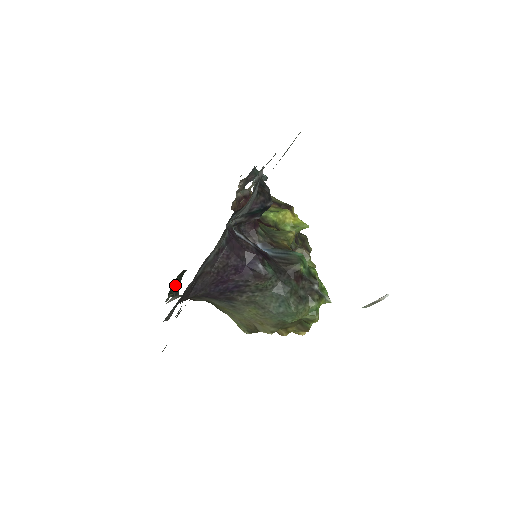
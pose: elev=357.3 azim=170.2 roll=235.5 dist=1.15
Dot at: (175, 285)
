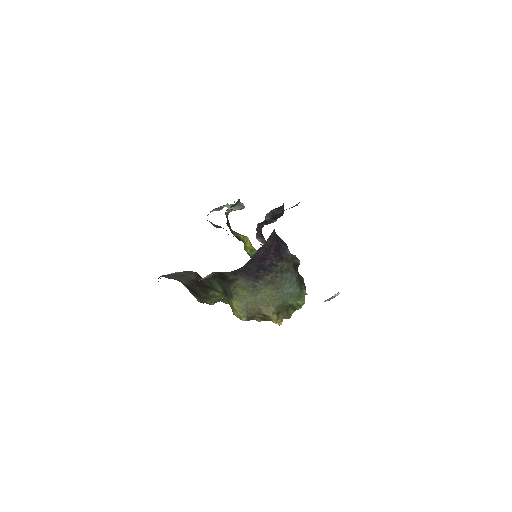
Dot at: occluded
